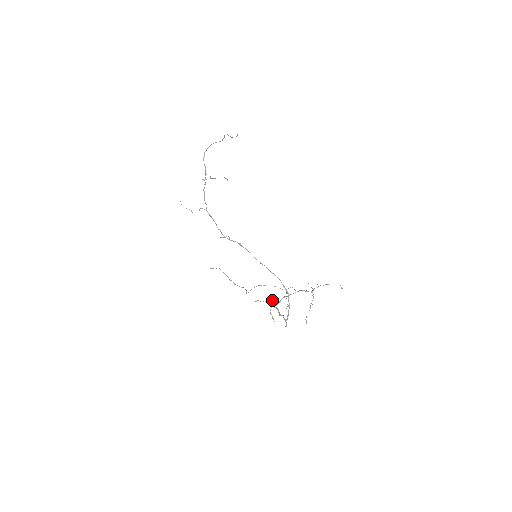
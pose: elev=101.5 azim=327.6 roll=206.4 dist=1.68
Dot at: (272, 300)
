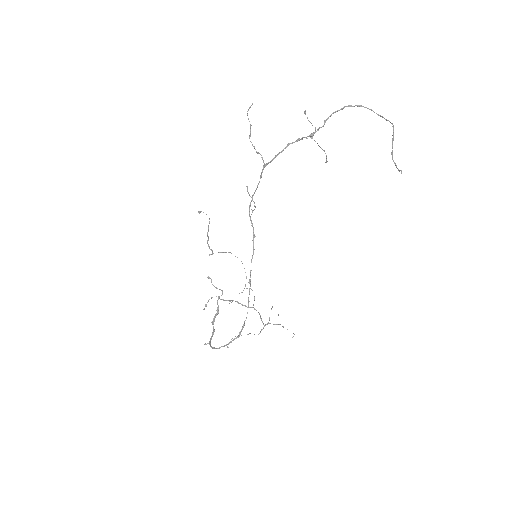
Dot at: occluded
